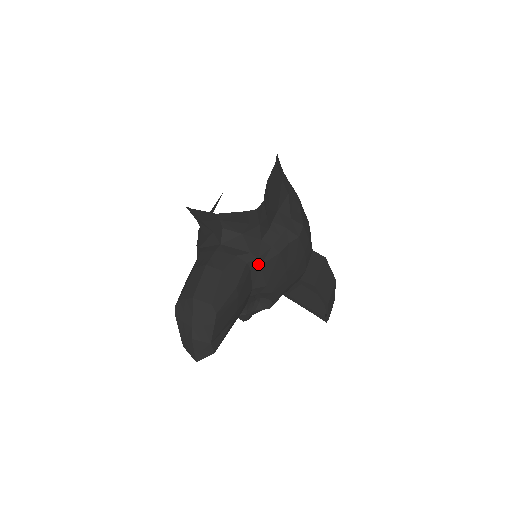
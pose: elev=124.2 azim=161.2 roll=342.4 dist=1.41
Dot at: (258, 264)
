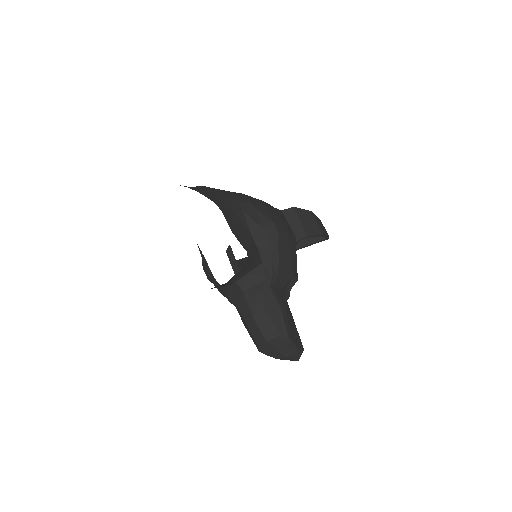
Dot at: (275, 279)
